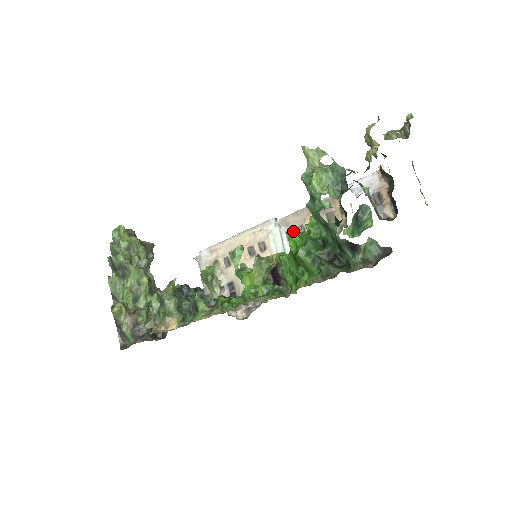
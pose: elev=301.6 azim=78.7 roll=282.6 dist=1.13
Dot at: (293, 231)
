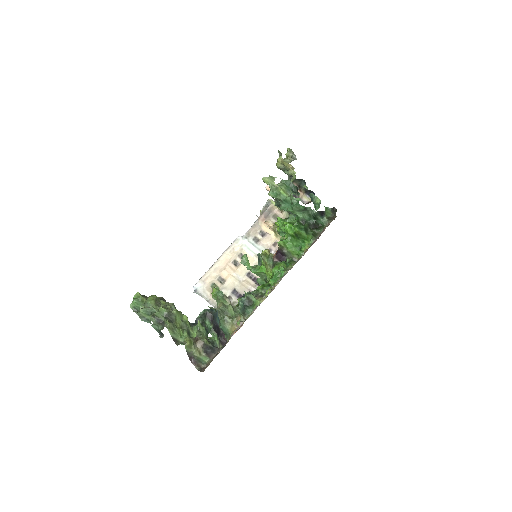
Dot at: (285, 223)
